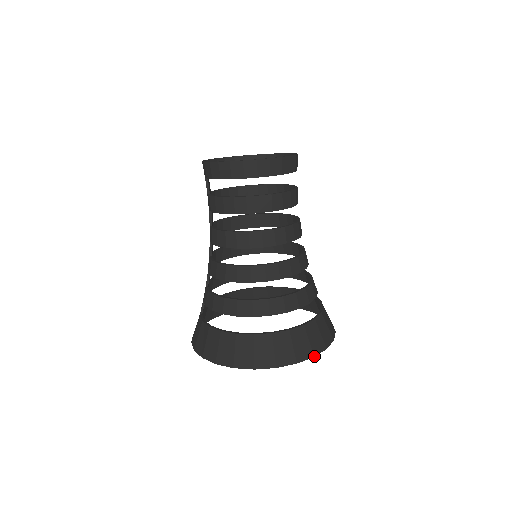
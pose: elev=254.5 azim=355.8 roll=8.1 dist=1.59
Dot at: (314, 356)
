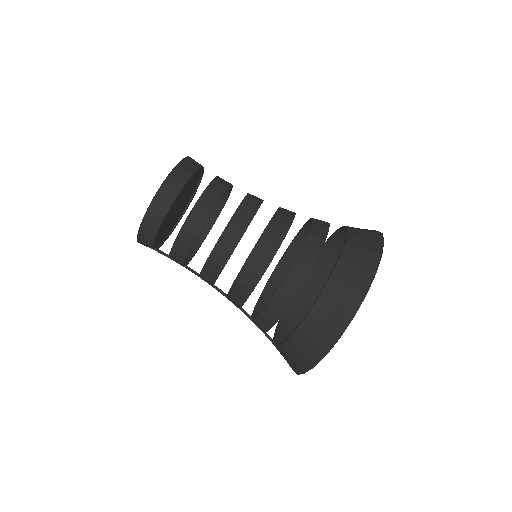
Dot at: (381, 254)
